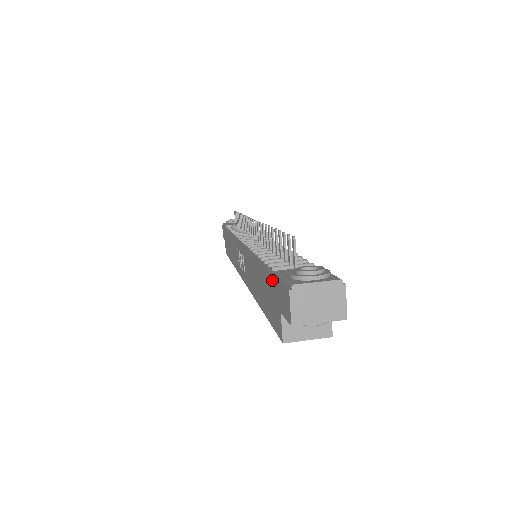
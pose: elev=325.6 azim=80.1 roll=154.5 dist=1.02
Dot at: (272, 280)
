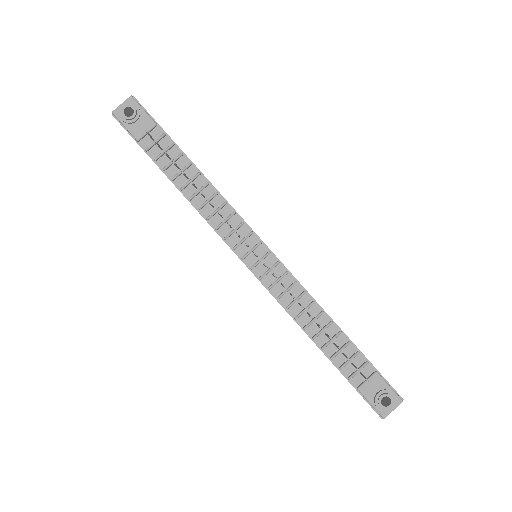
Dot at: occluded
